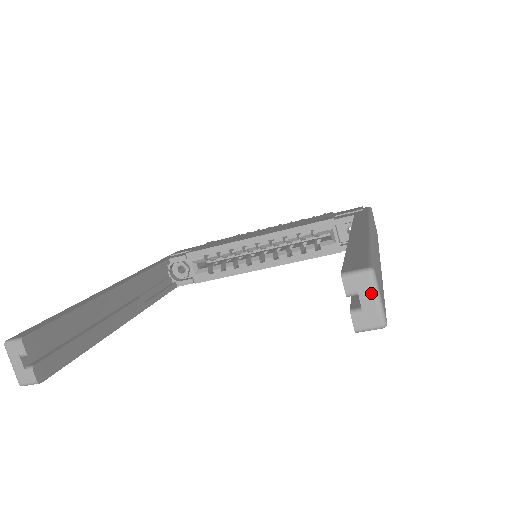
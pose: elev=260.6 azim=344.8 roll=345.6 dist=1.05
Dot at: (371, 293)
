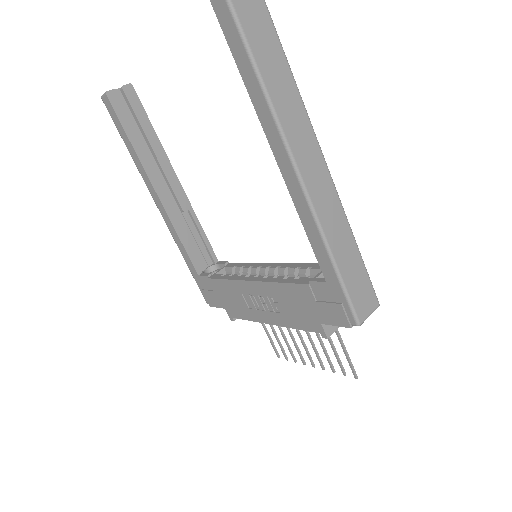
Dot at: out of frame
